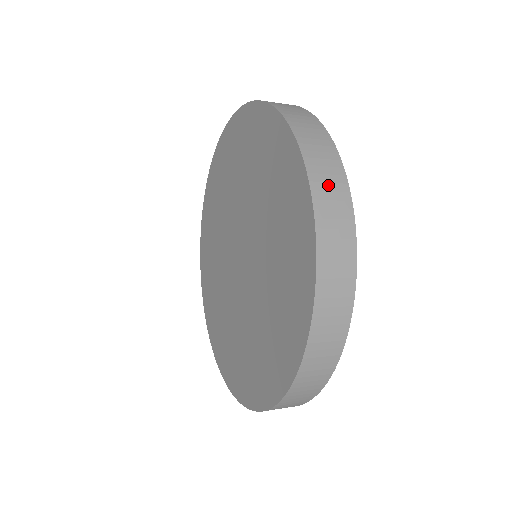
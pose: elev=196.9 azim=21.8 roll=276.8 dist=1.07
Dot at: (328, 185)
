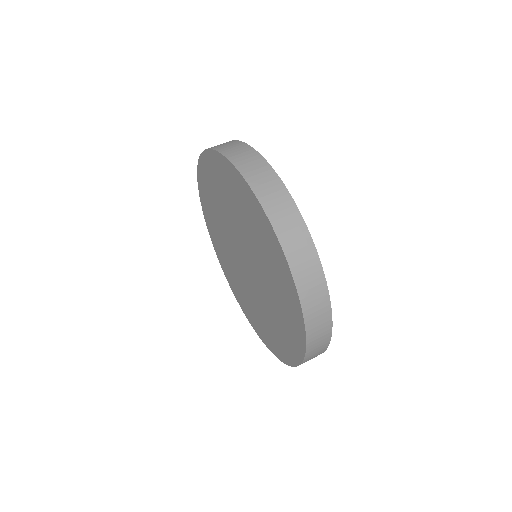
Dot at: (312, 290)
